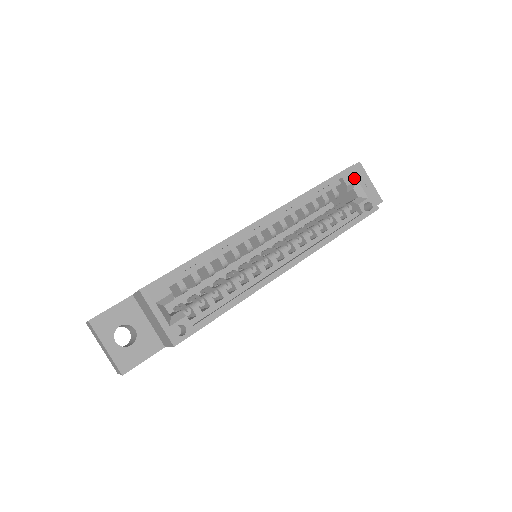
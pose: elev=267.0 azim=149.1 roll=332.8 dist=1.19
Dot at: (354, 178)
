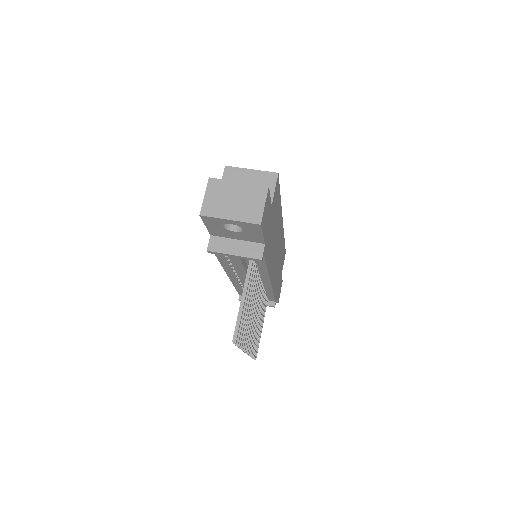
Dot at: occluded
